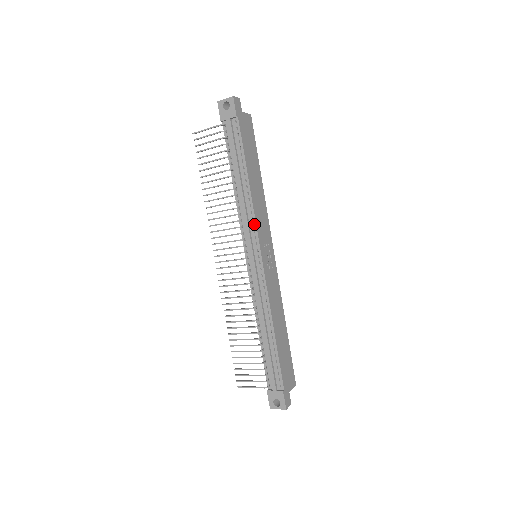
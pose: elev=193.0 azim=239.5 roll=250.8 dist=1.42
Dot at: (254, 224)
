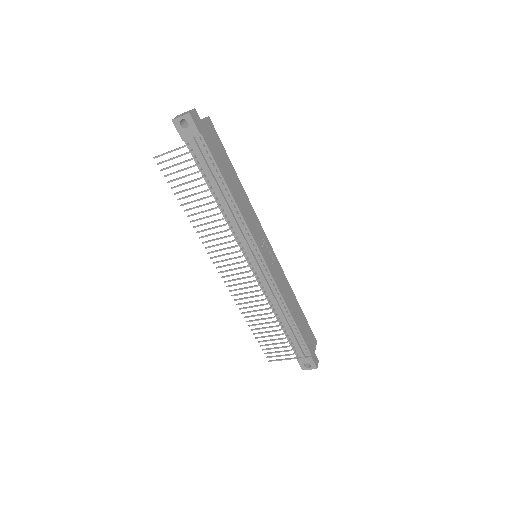
Dot at: (249, 234)
